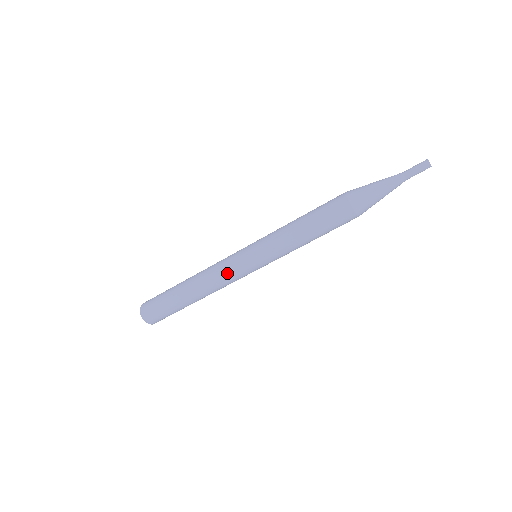
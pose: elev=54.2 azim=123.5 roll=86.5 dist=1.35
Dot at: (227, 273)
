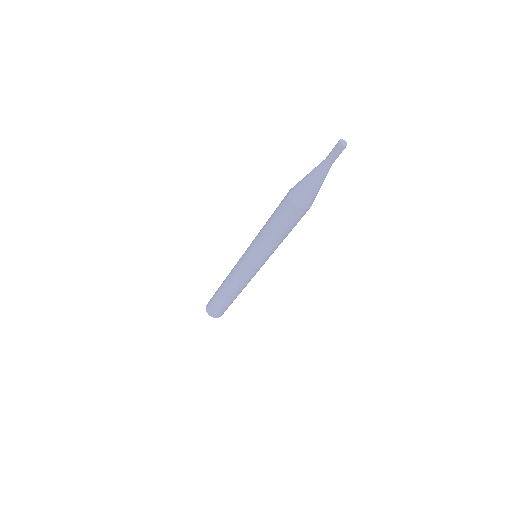
Dot at: (237, 272)
